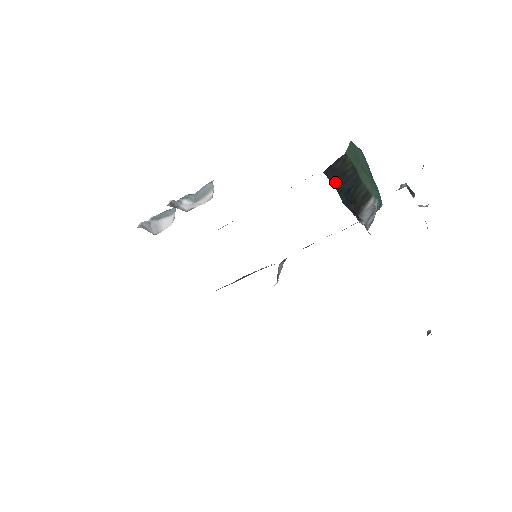
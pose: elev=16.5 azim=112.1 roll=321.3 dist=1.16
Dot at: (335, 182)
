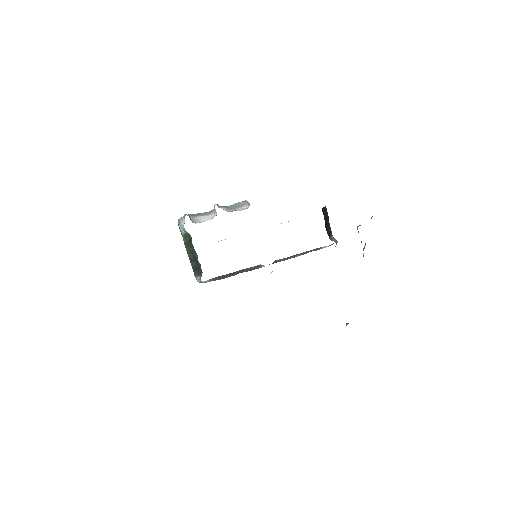
Dot at: (324, 217)
